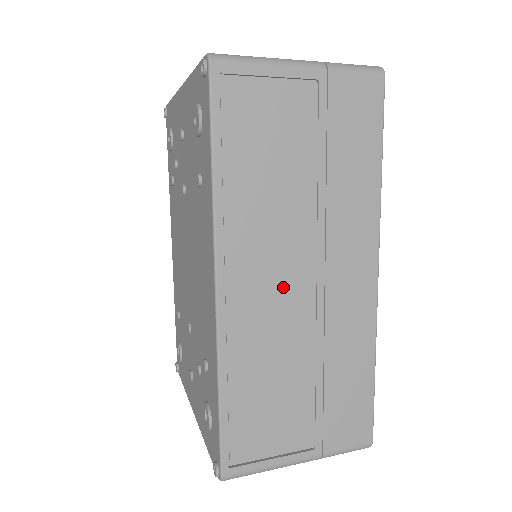
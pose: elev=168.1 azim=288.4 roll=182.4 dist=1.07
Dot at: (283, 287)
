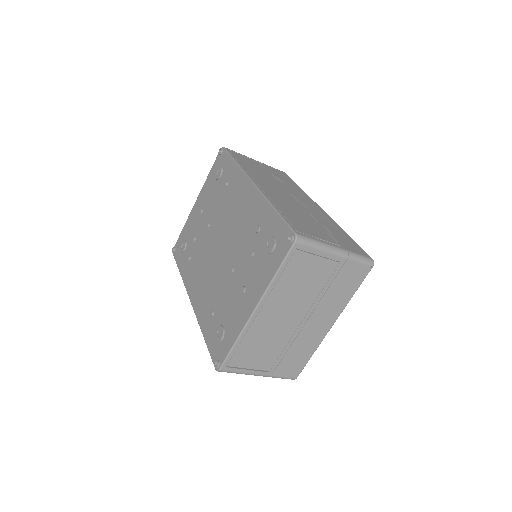
Dot at: (282, 194)
